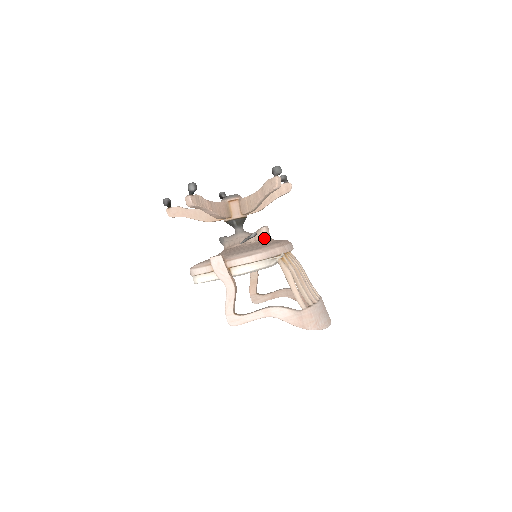
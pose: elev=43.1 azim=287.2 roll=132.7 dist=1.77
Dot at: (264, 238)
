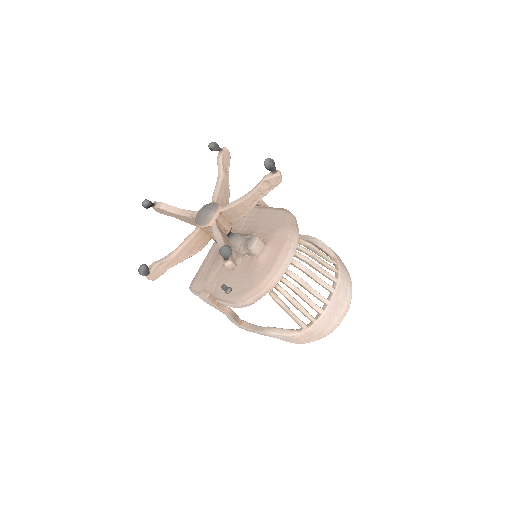
Dot at: (254, 256)
